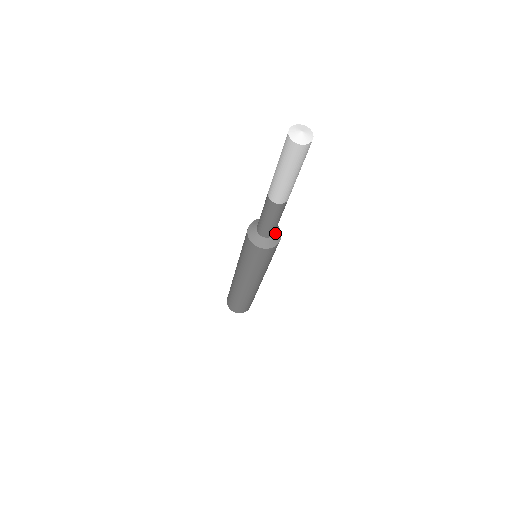
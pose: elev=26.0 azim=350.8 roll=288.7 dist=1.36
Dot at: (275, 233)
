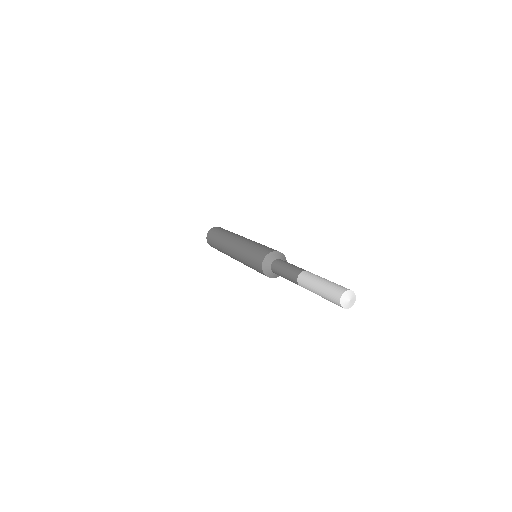
Dot at: occluded
